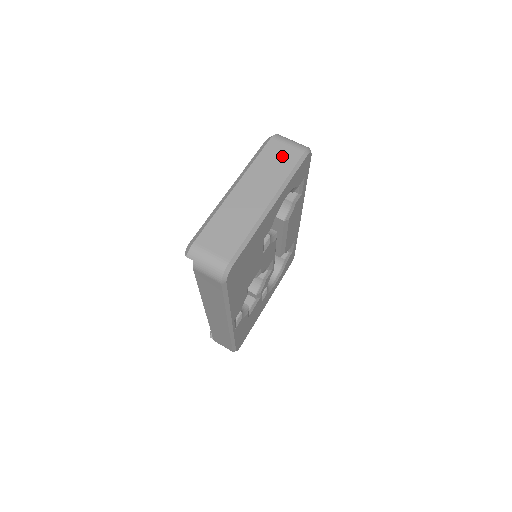
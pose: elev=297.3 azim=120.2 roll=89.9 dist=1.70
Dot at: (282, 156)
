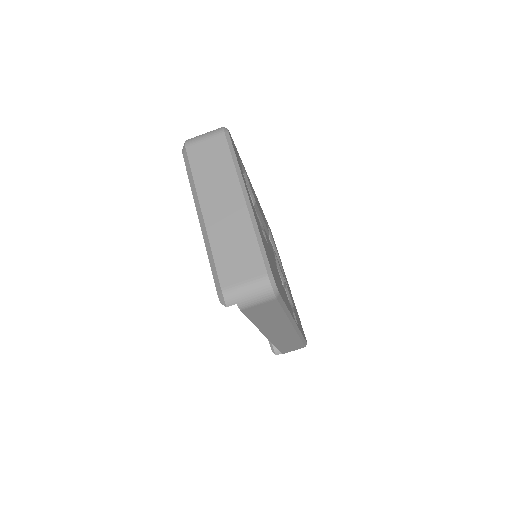
Dot at: (211, 153)
